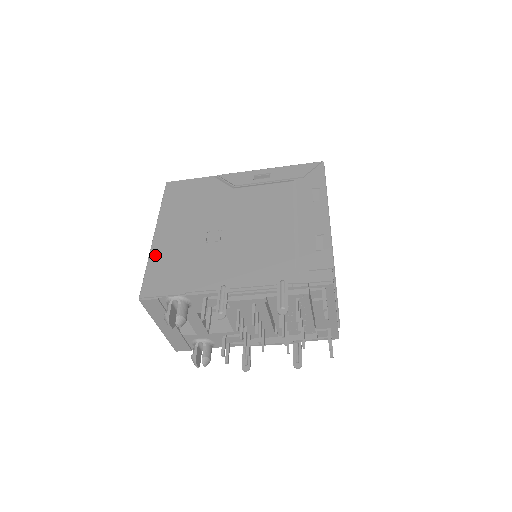
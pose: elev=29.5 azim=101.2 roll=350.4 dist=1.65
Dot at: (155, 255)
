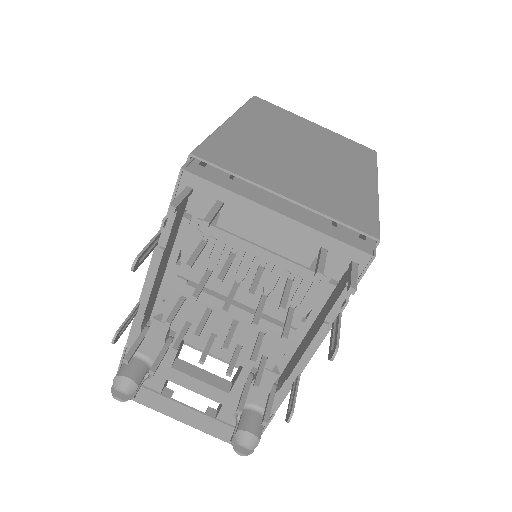
Dot at: occluded
